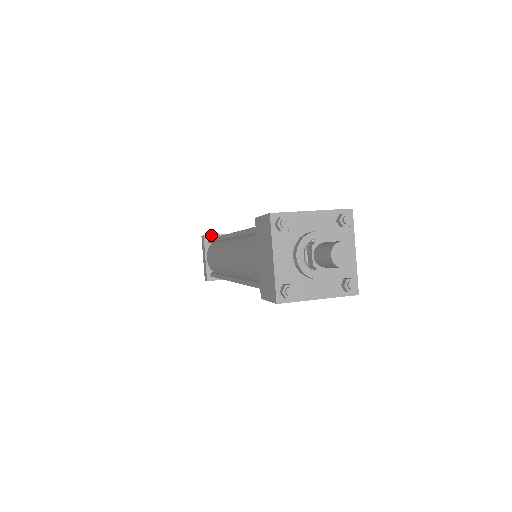
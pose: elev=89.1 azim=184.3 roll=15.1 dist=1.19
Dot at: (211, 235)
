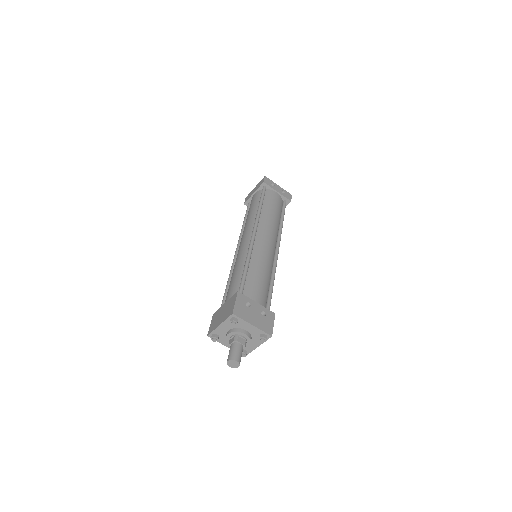
Dot at: (268, 185)
